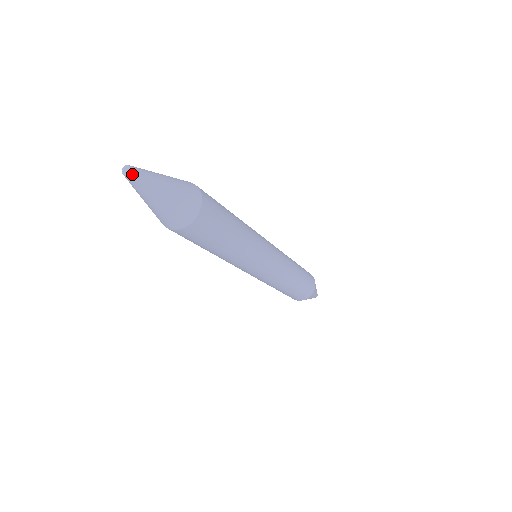
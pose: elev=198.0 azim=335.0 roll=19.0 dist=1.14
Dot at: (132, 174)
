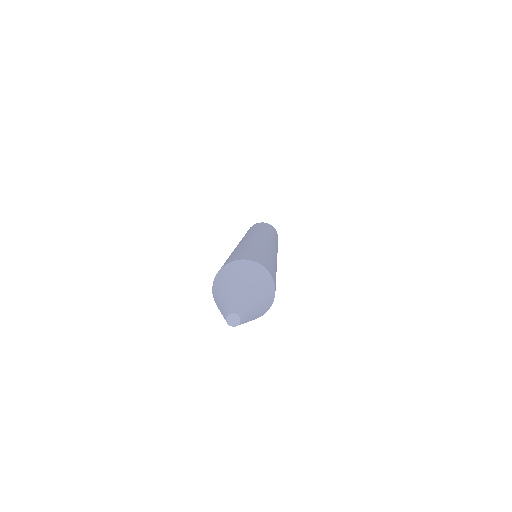
Dot at: (241, 321)
